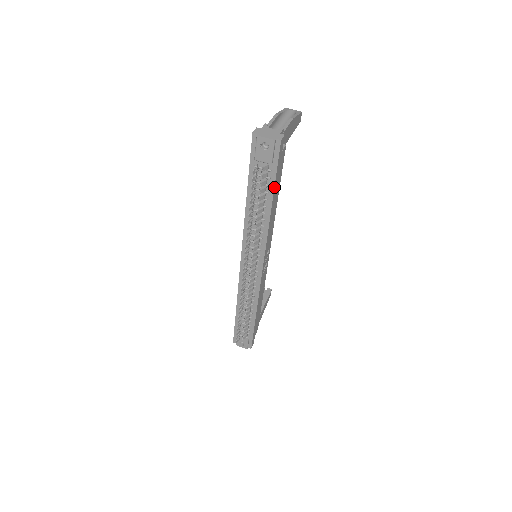
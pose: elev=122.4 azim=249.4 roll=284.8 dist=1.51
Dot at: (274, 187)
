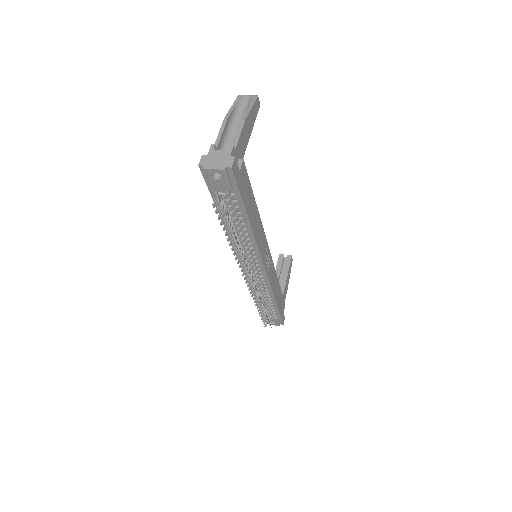
Dot at: (244, 207)
